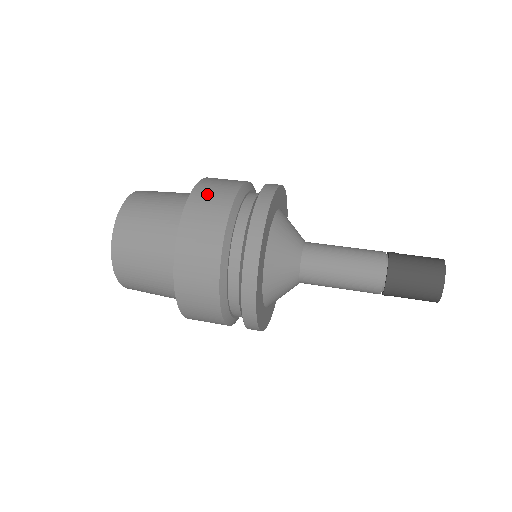
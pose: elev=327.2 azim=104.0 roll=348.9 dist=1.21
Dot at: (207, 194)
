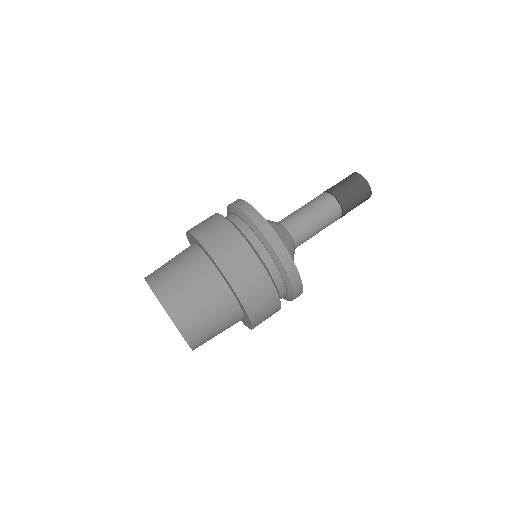
Dot at: (233, 263)
